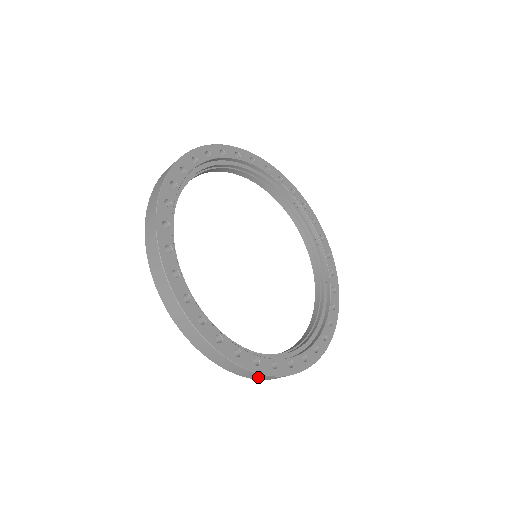
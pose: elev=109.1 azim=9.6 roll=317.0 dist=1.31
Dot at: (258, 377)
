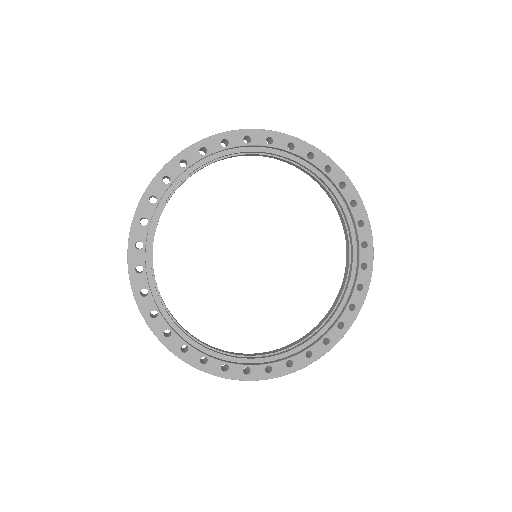
Dot at: occluded
